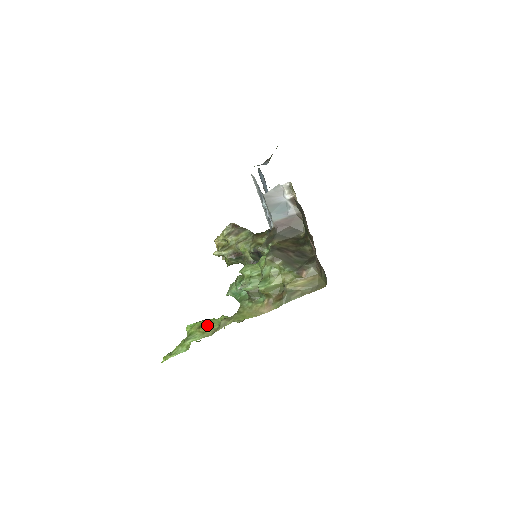
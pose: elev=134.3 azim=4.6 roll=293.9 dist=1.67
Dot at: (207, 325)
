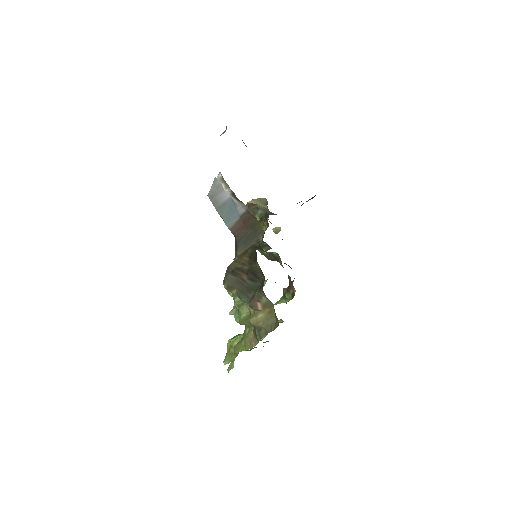
Dot at: (233, 346)
